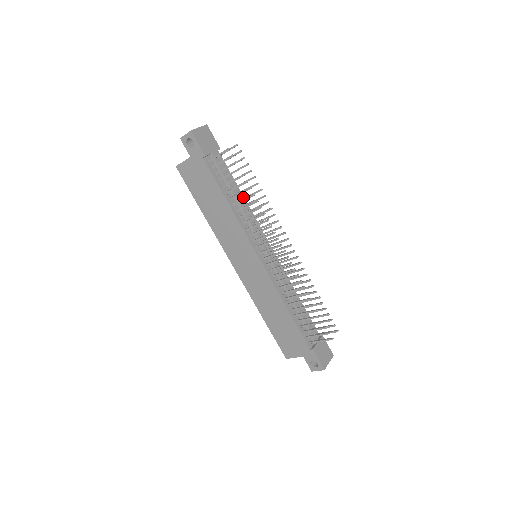
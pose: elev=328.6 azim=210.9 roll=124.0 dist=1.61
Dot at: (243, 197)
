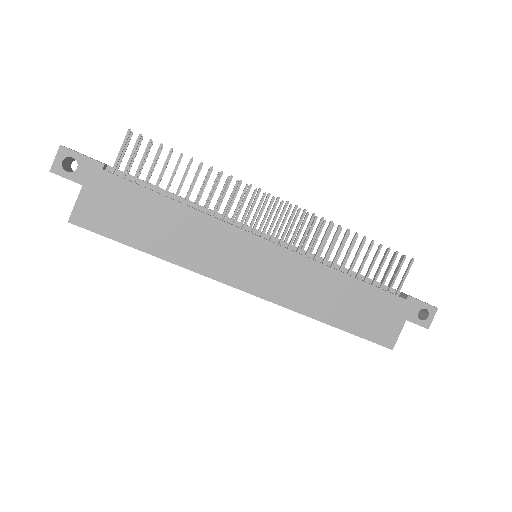
Dot at: occluded
